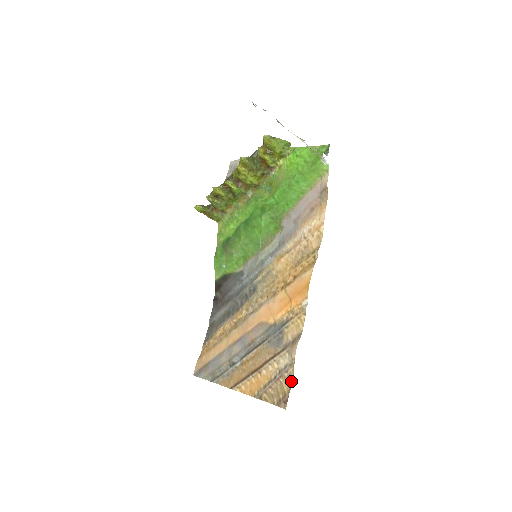
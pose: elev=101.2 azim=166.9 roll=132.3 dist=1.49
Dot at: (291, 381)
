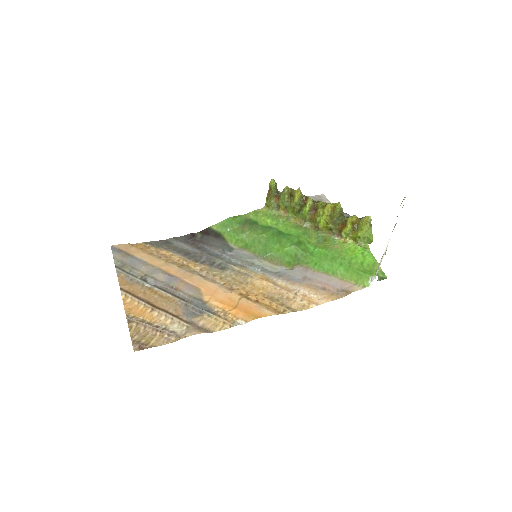
Dot at: (163, 344)
